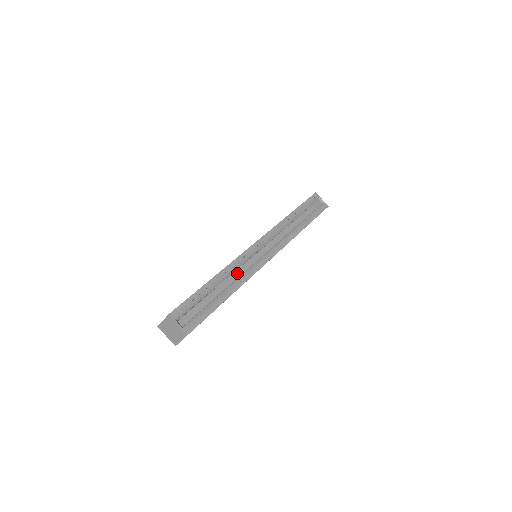
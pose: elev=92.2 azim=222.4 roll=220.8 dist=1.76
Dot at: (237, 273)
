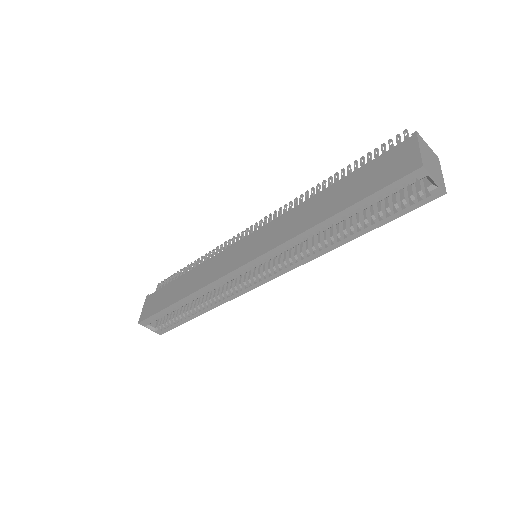
Dot at: occluded
